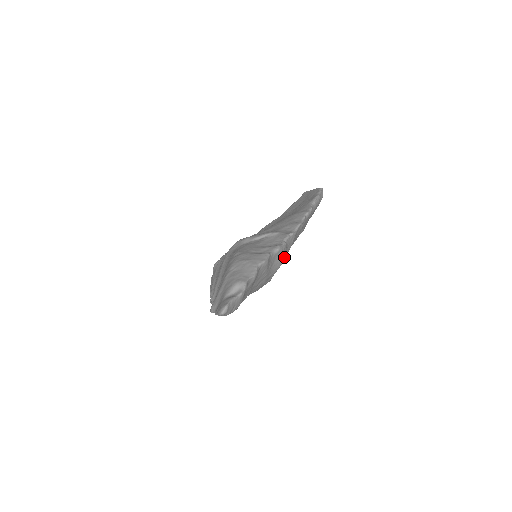
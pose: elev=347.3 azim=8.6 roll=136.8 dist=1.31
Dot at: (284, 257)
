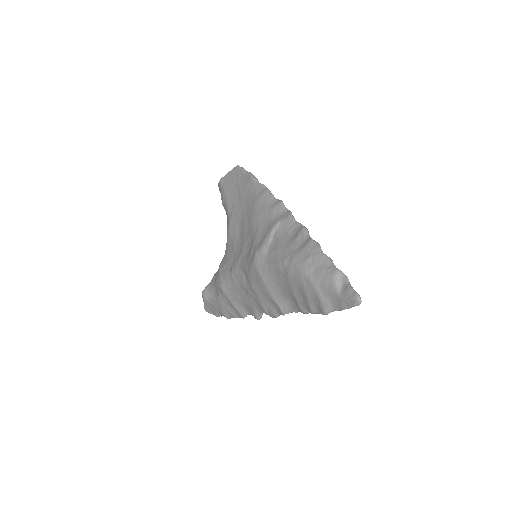
Dot at: occluded
